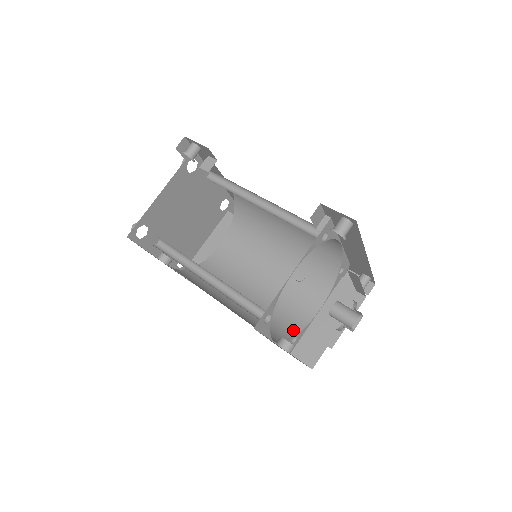
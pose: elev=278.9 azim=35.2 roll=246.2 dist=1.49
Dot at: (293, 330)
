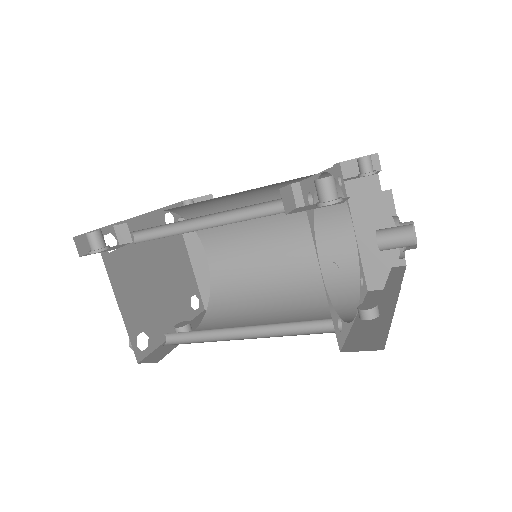
Dot at: (352, 275)
